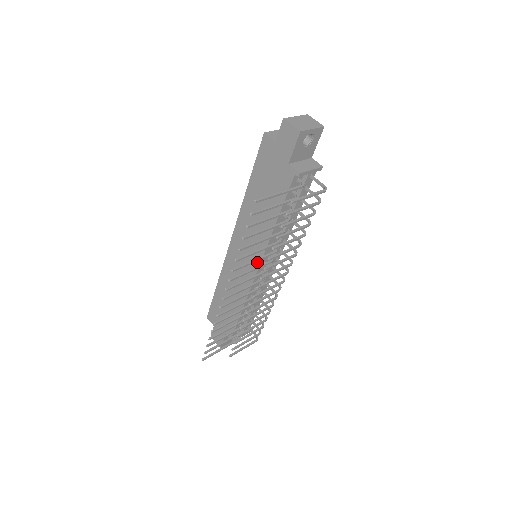
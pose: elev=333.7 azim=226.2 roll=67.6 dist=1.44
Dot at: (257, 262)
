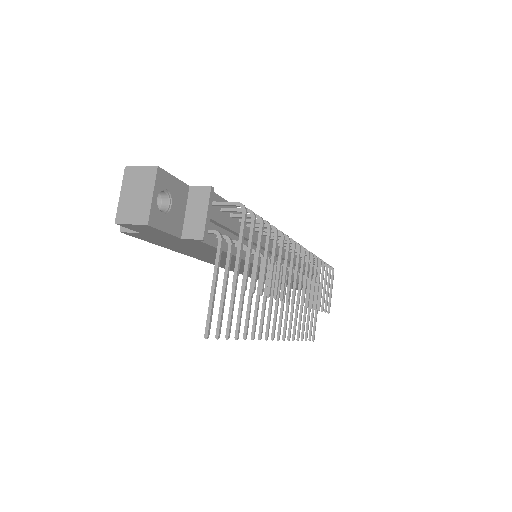
Dot at: occluded
